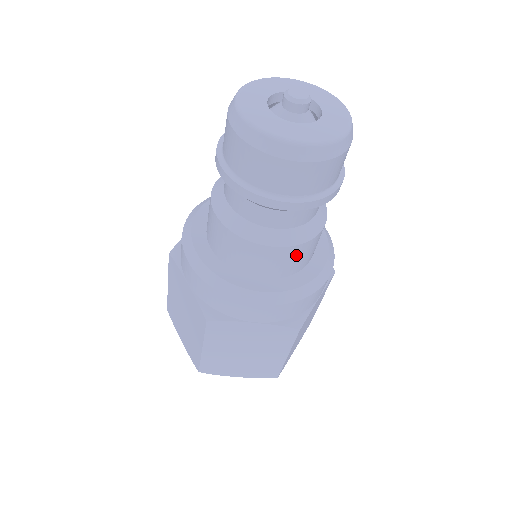
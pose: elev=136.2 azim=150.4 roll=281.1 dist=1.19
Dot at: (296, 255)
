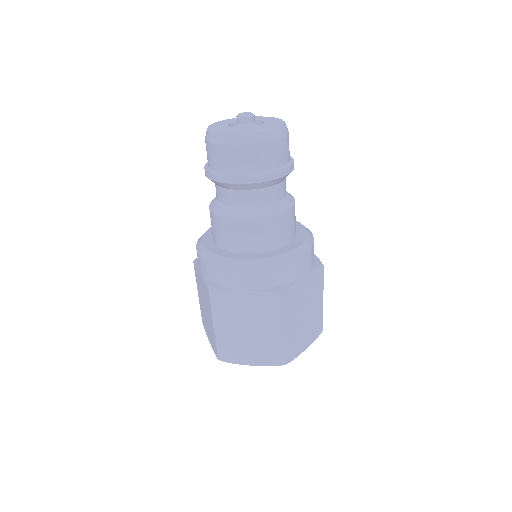
Dot at: (266, 229)
